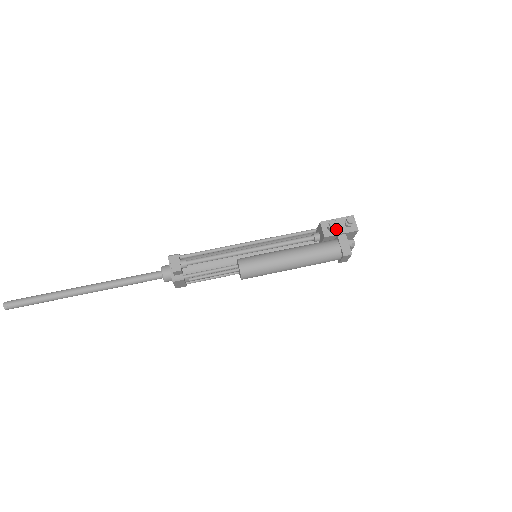
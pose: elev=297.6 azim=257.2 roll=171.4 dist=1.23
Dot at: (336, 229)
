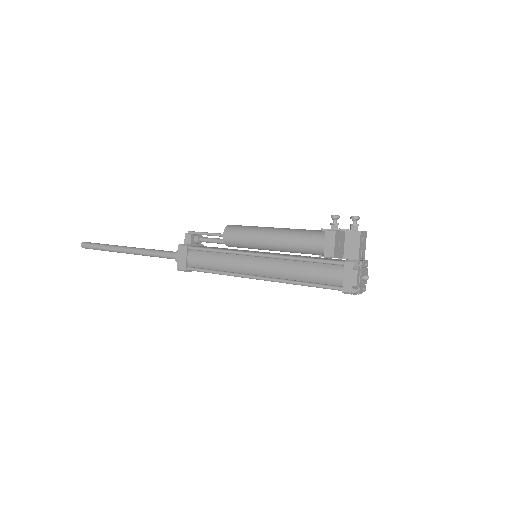
Dot at: (339, 229)
